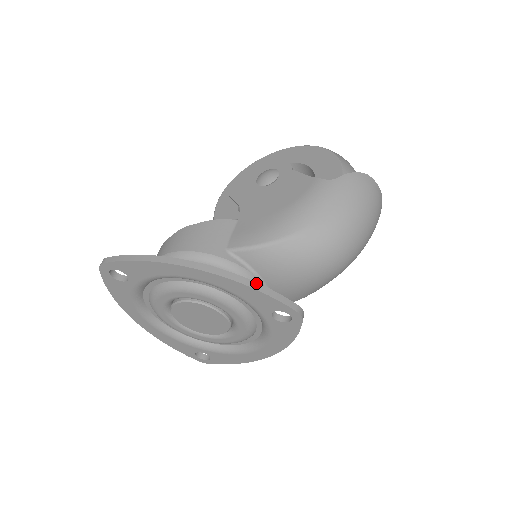
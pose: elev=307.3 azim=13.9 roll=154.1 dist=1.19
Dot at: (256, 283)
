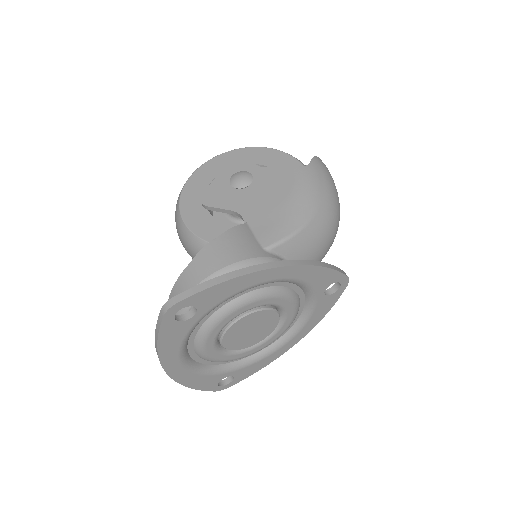
Dot at: (322, 262)
